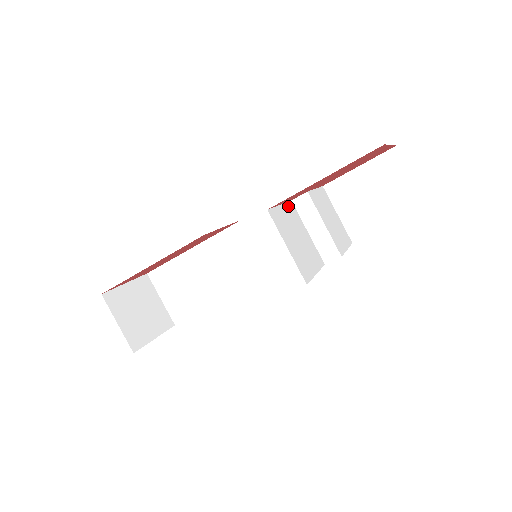
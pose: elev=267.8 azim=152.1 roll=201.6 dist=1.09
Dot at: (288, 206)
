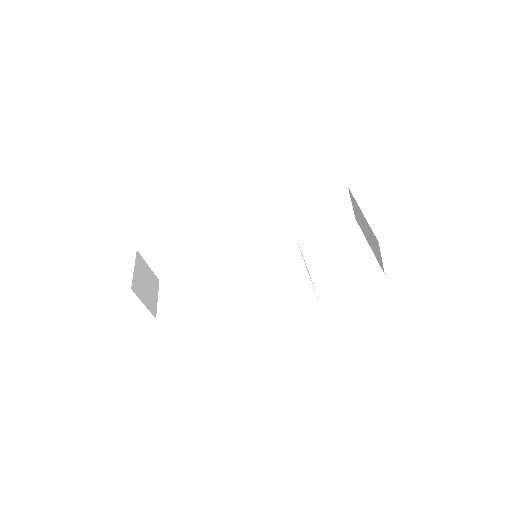
Dot at: occluded
